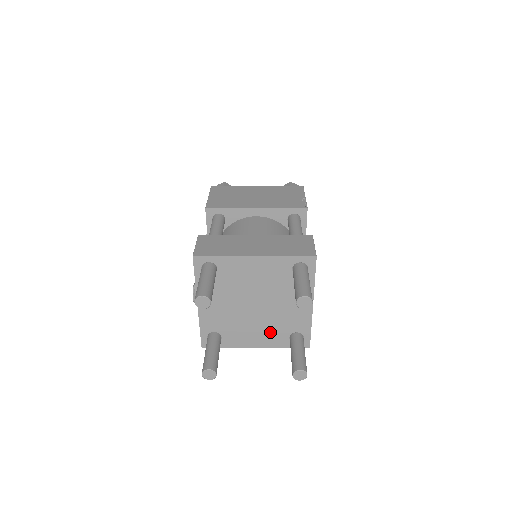
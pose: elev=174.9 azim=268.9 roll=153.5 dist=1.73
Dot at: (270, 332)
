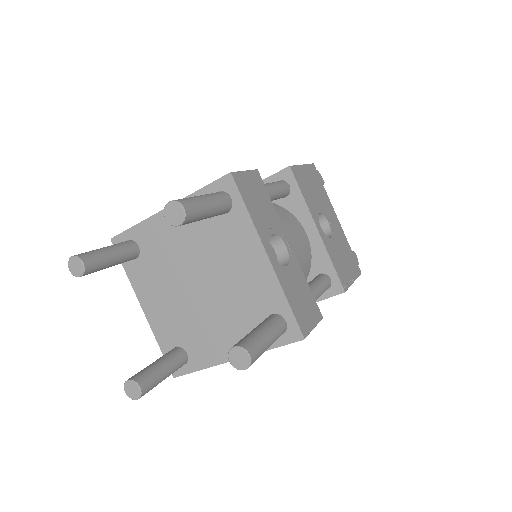
Dot at: (238, 325)
